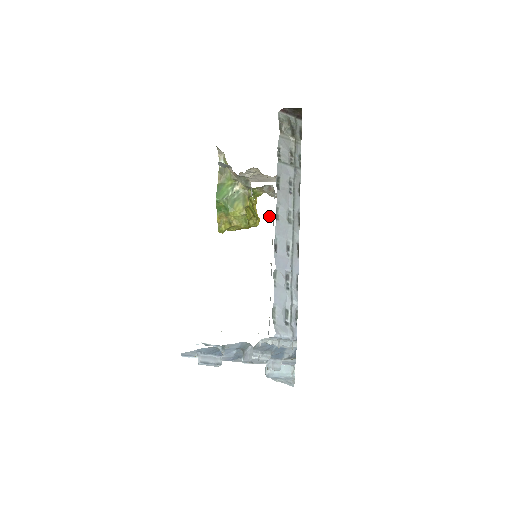
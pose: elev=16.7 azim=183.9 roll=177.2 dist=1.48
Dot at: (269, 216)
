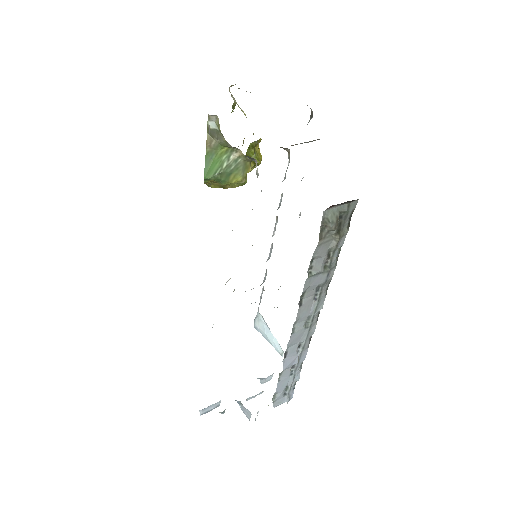
Dot at: occluded
